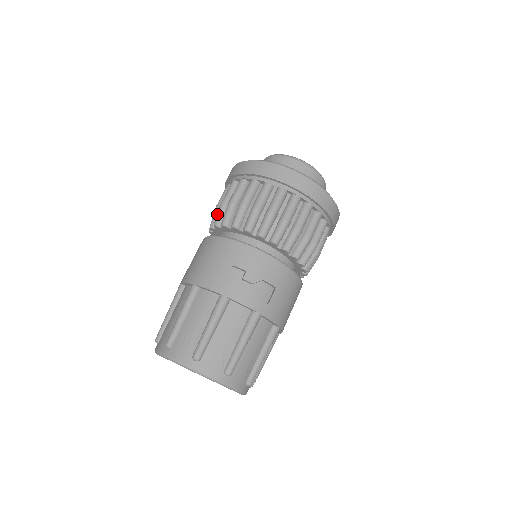
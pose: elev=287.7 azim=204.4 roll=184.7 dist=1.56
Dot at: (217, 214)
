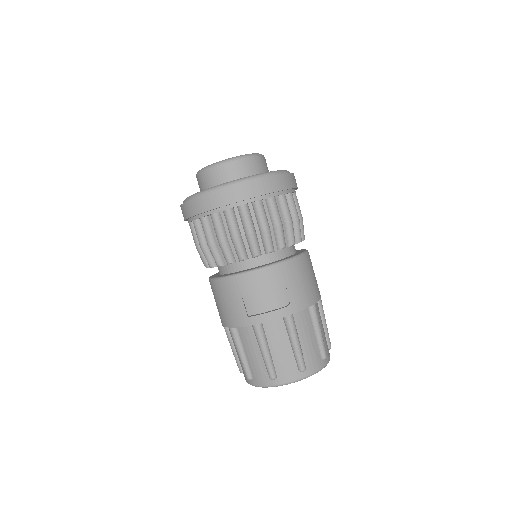
Dot at: occluded
